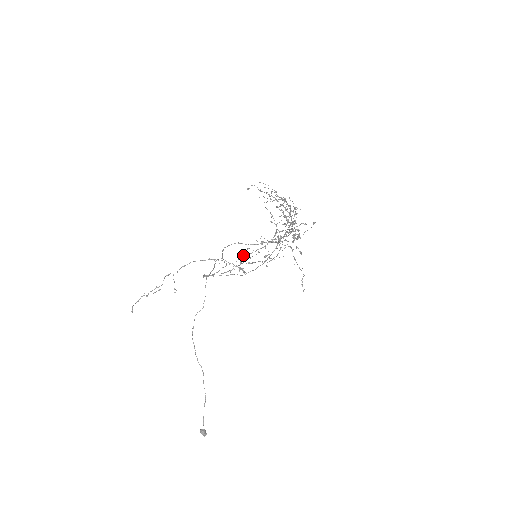
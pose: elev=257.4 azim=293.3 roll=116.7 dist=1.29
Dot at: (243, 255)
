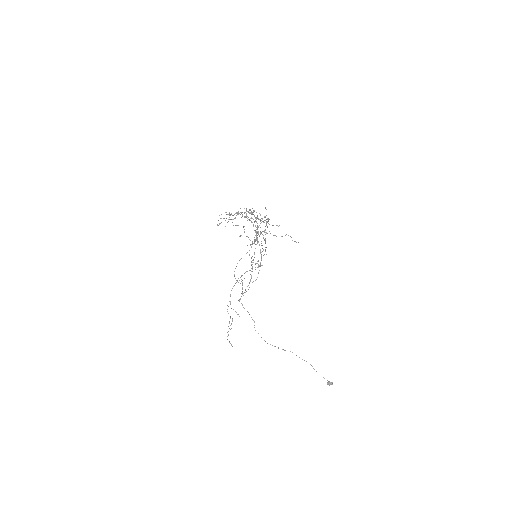
Dot at: occluded
